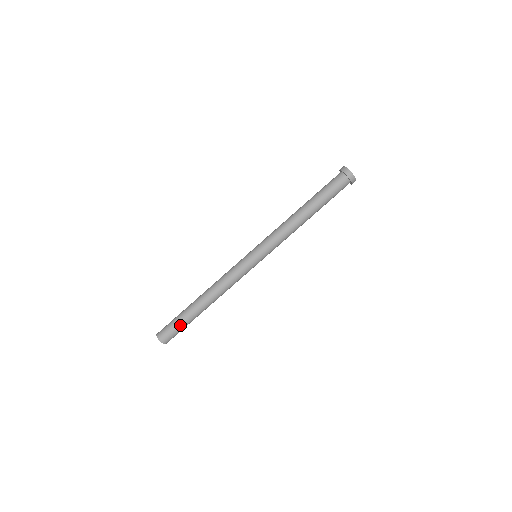
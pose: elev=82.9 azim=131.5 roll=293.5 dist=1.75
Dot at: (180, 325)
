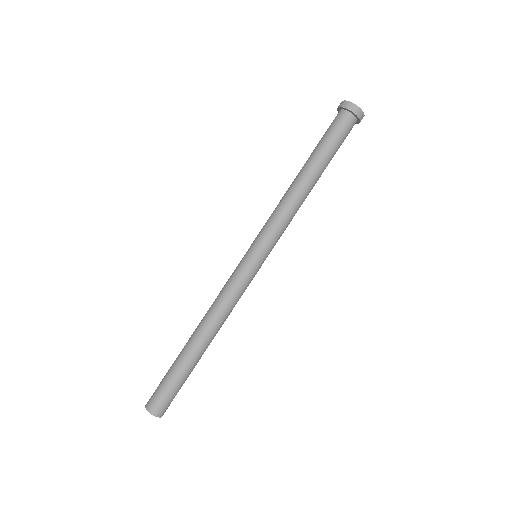
Dot at: (181, 385)
